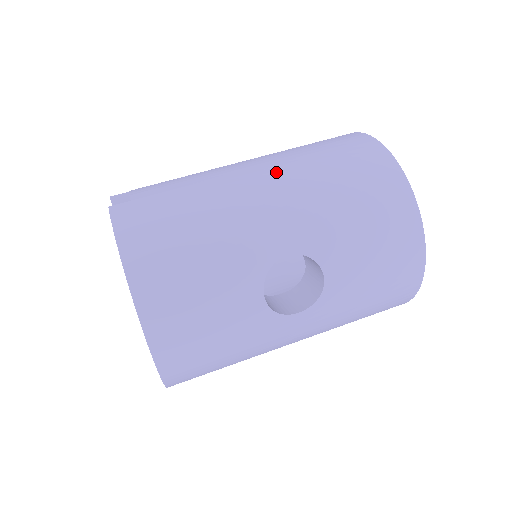
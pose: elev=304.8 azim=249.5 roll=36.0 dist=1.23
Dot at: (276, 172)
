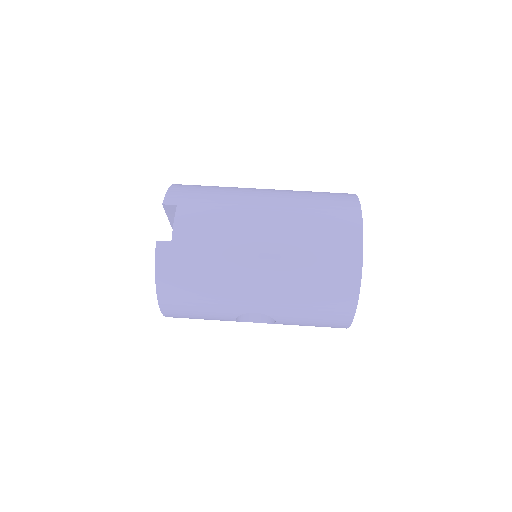
Dot at: (274, 261)
